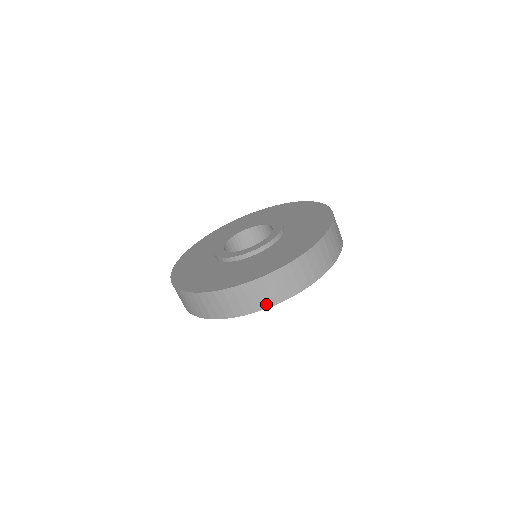
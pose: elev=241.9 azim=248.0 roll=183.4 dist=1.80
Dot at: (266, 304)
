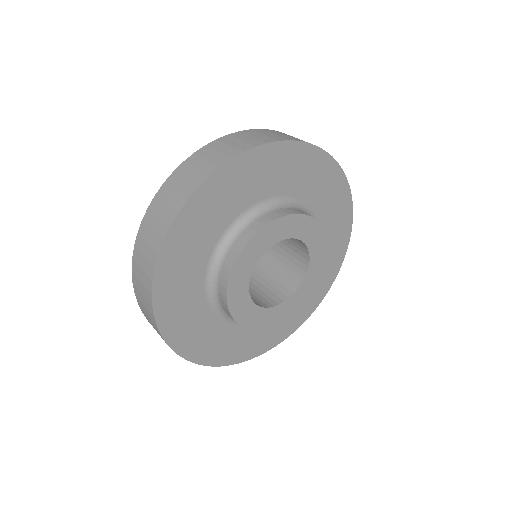
Dot at: (179, 205)
